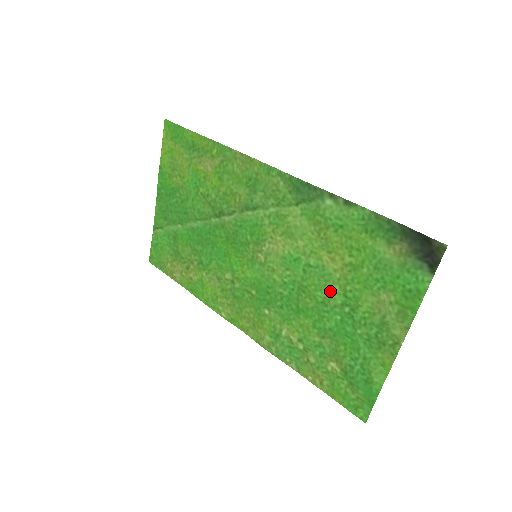
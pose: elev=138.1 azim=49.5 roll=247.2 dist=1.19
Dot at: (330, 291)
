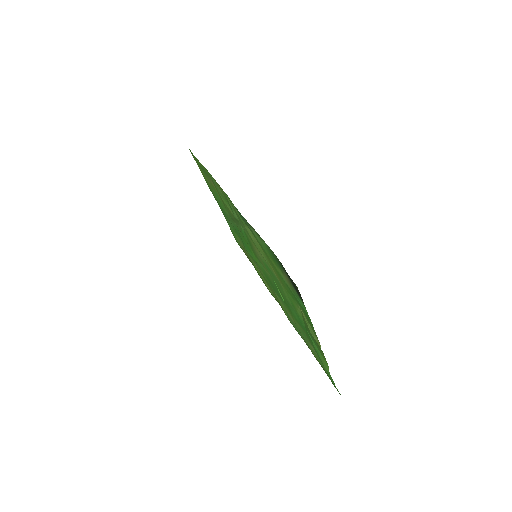
Dot at: (285, 295)
